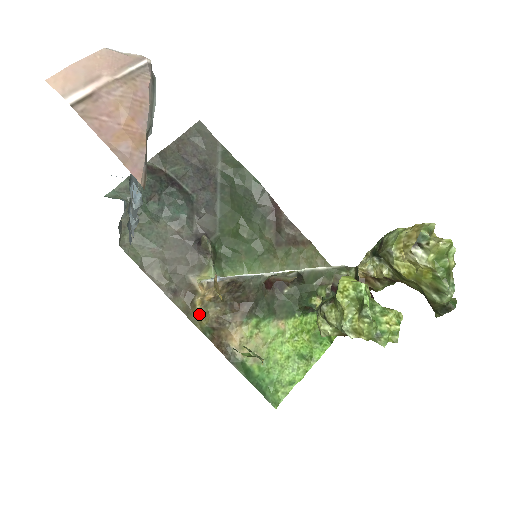
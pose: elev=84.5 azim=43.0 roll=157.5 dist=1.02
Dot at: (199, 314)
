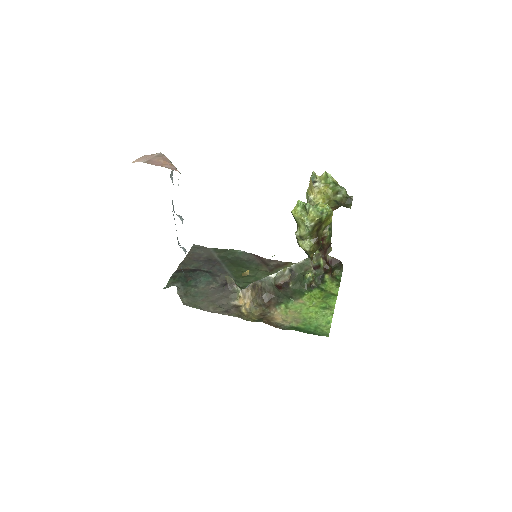
Dot at: (248, 316)
